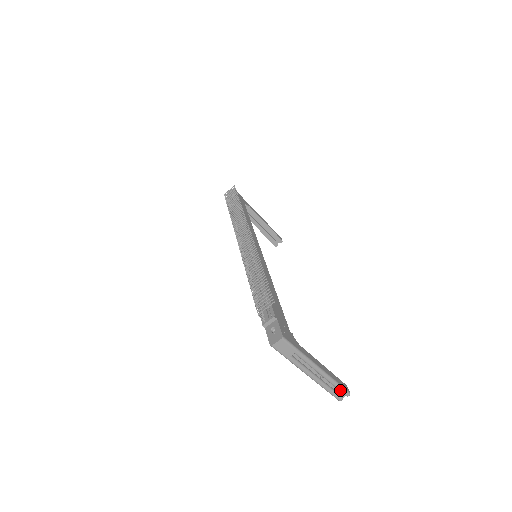
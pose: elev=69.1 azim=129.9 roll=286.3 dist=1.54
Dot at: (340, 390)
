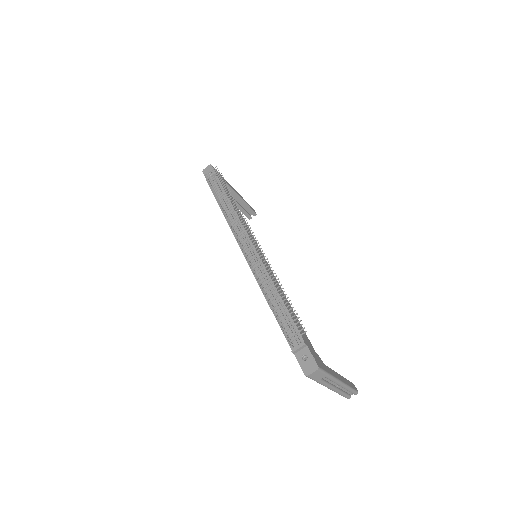
Dot at: (352, 392)
